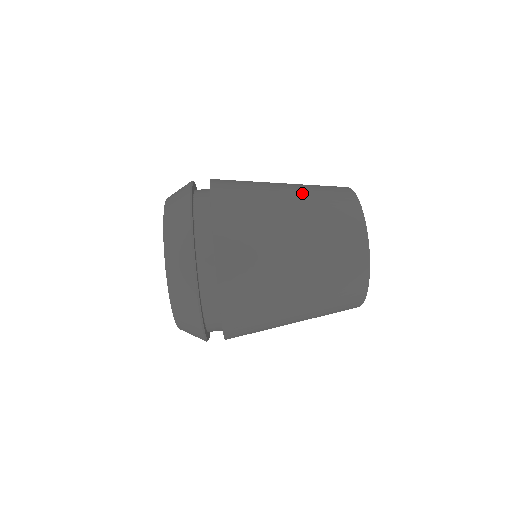
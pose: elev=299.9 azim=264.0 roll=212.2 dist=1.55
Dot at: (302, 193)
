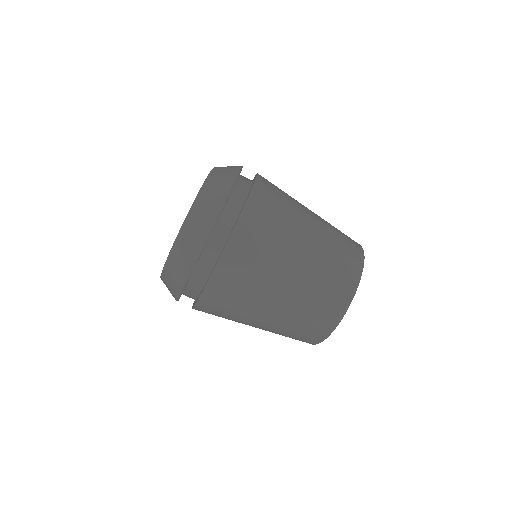
Dot at: (324, 222)
